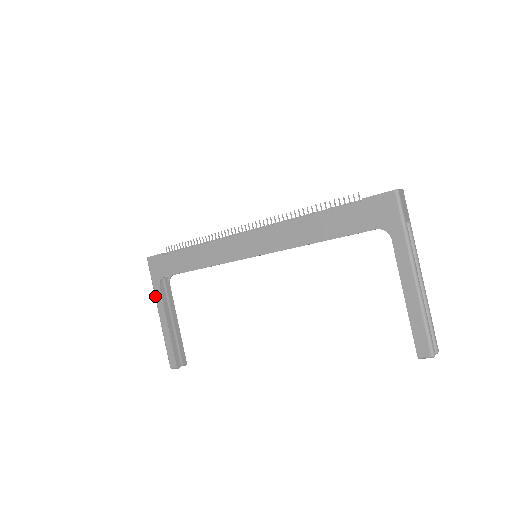
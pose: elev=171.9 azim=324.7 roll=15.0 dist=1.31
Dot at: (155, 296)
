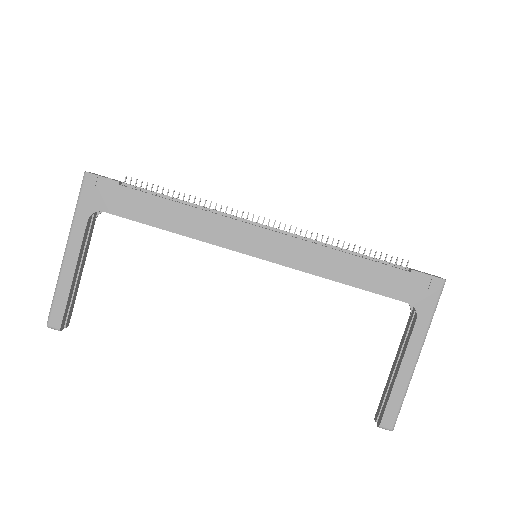
Dot at: (72, 227)
